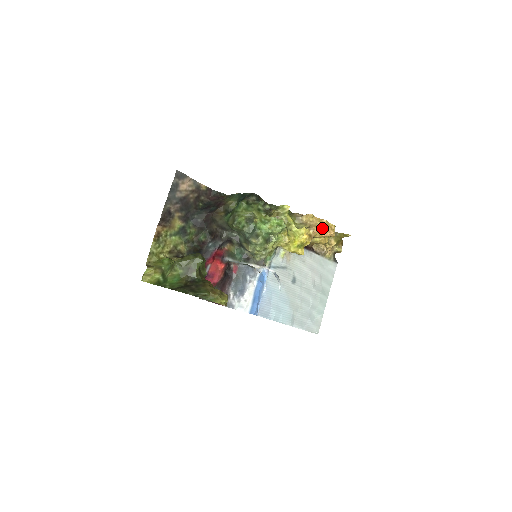
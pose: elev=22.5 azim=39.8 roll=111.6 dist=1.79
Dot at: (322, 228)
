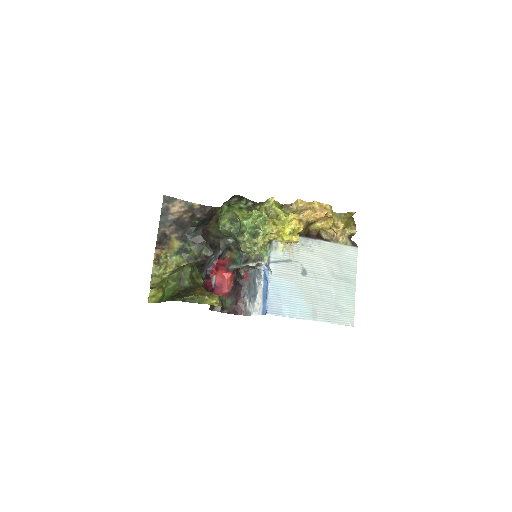
Dot at: (314, 210)
